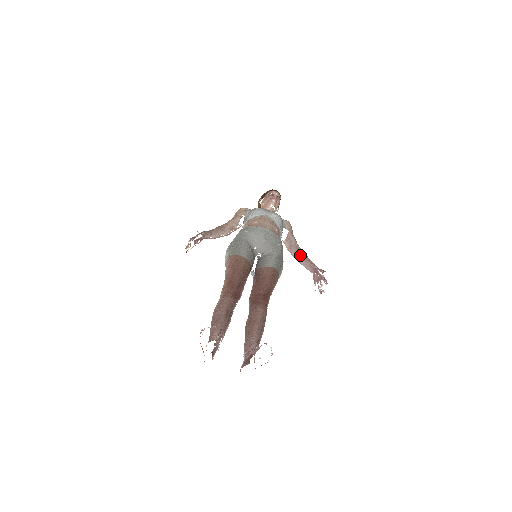
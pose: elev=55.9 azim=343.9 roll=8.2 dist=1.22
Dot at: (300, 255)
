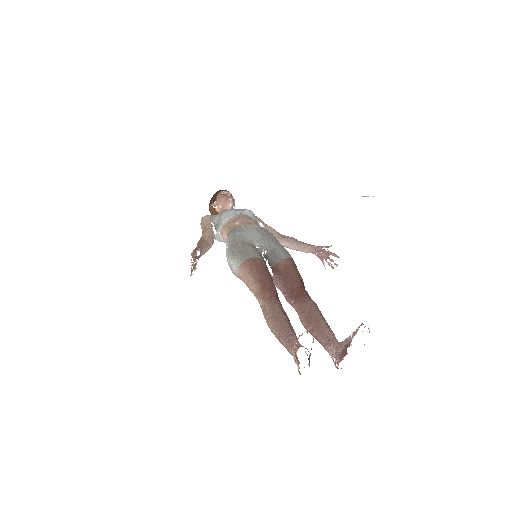
Dot at: (291, 241)
